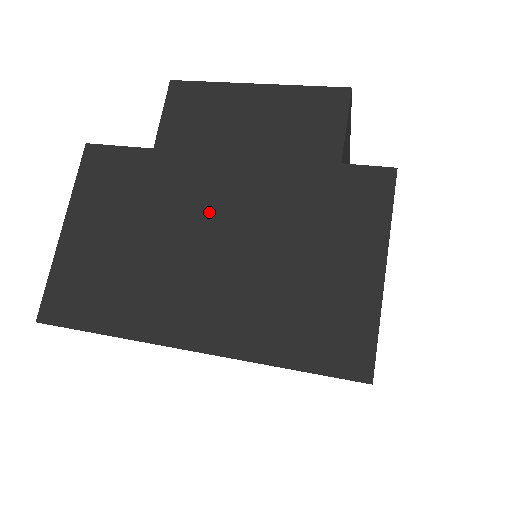
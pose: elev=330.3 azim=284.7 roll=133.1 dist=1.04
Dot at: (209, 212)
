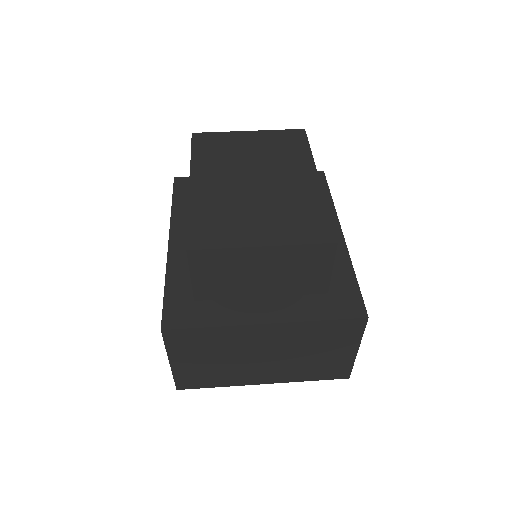
Dot at: (260, 346)
